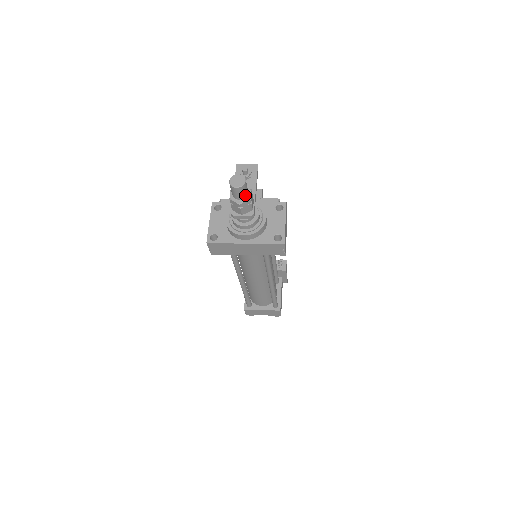
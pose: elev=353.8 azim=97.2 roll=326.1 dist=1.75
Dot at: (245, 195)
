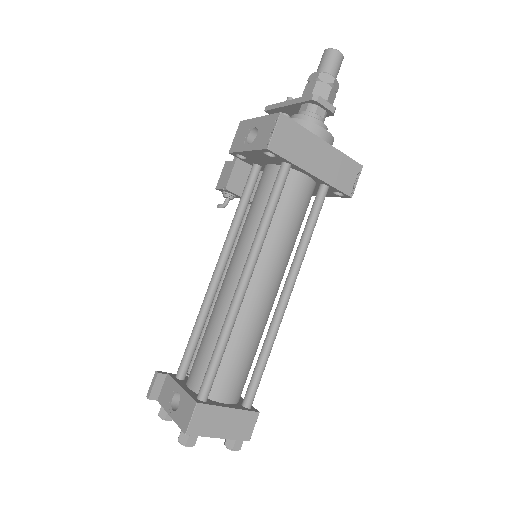
Dot at: (336, 77)
